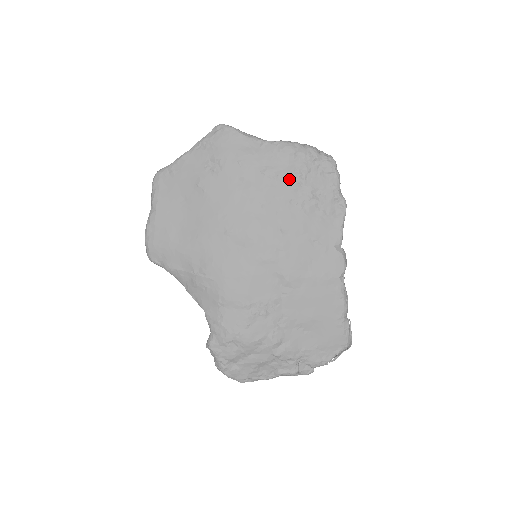
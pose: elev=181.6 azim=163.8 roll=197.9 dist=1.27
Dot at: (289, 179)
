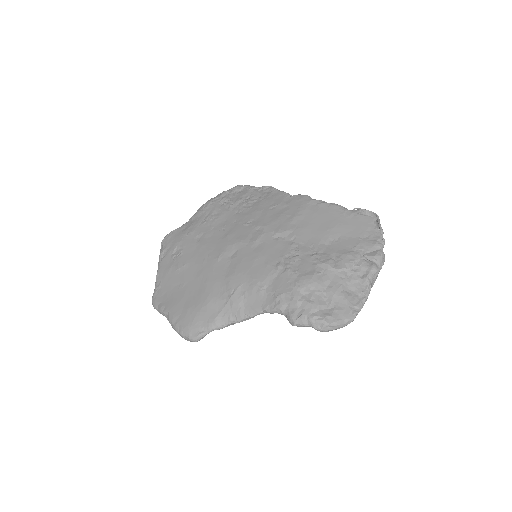
Dot at: (223, 209)
